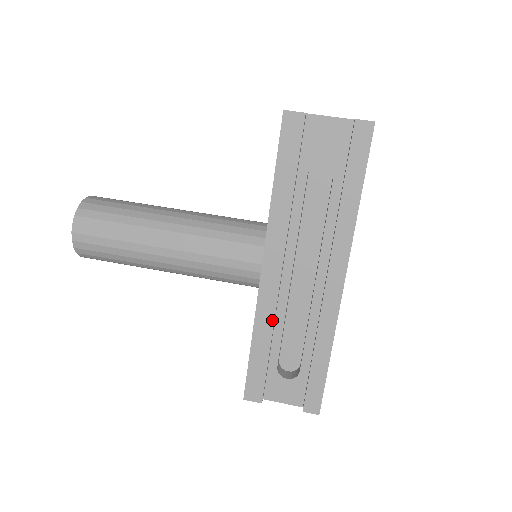
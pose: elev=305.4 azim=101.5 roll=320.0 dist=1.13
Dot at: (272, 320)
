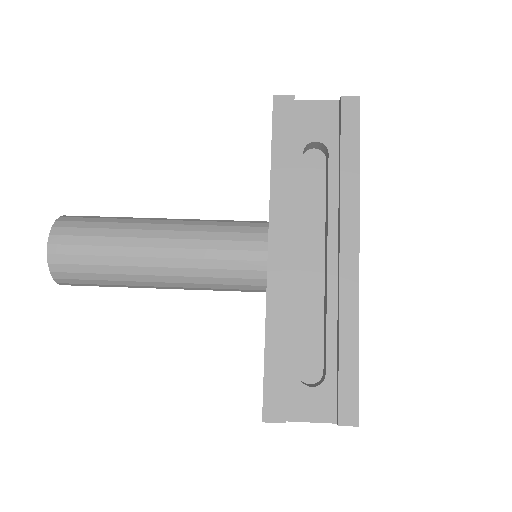
Dot at: (286, 309)
